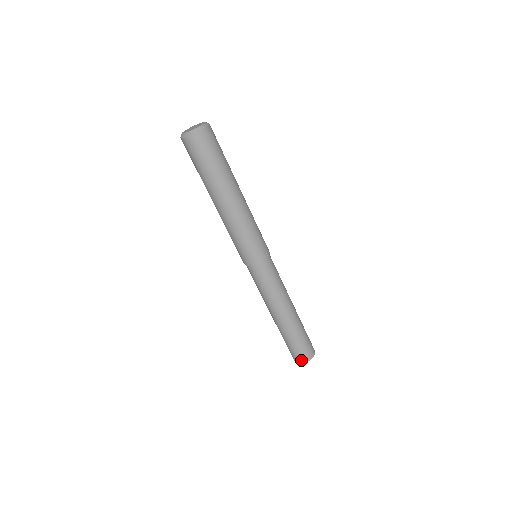
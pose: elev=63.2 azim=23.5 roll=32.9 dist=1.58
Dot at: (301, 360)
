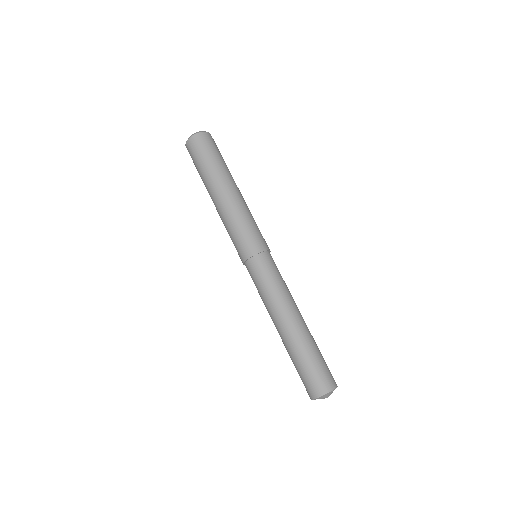
Dot at: (314, 393)
